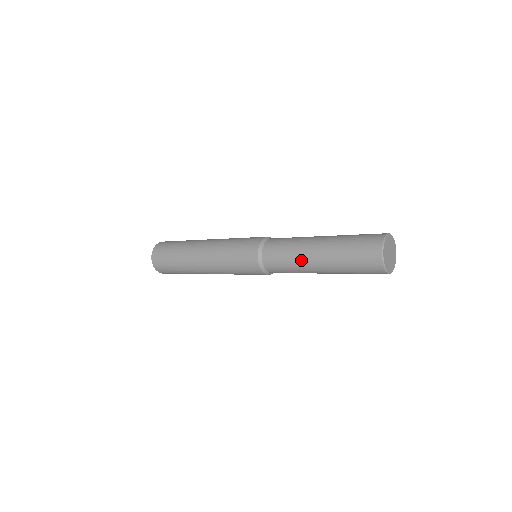
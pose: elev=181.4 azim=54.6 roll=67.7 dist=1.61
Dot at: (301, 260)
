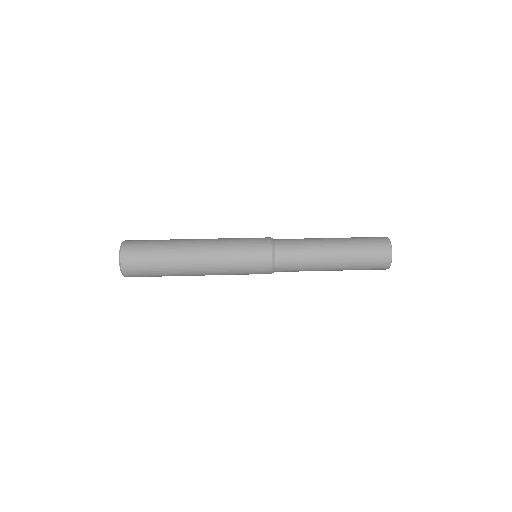
Dot at: (317, 269)
